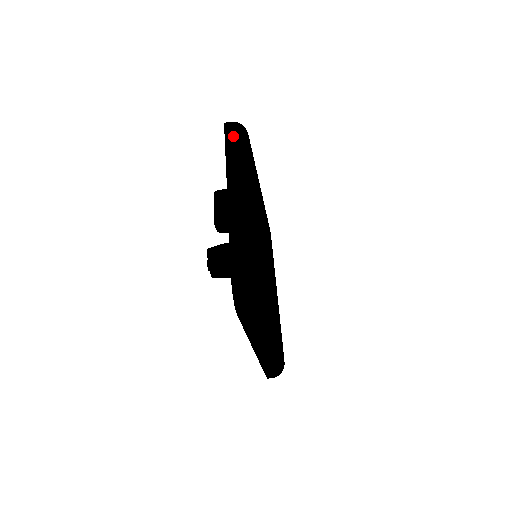
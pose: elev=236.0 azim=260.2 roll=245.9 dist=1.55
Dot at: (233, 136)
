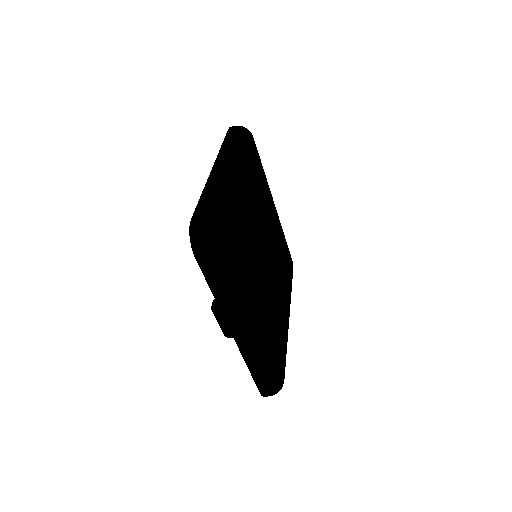
Dot at: (211, 269)
